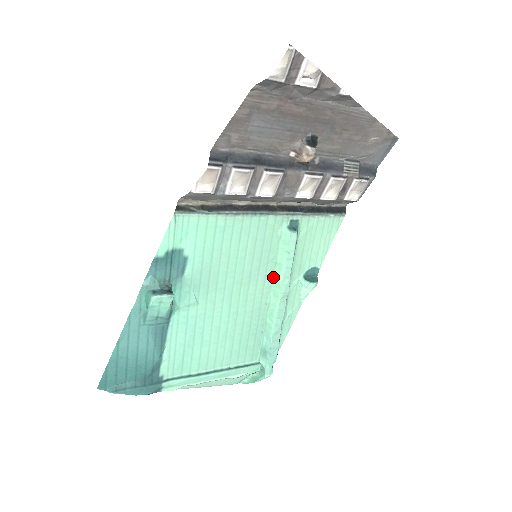
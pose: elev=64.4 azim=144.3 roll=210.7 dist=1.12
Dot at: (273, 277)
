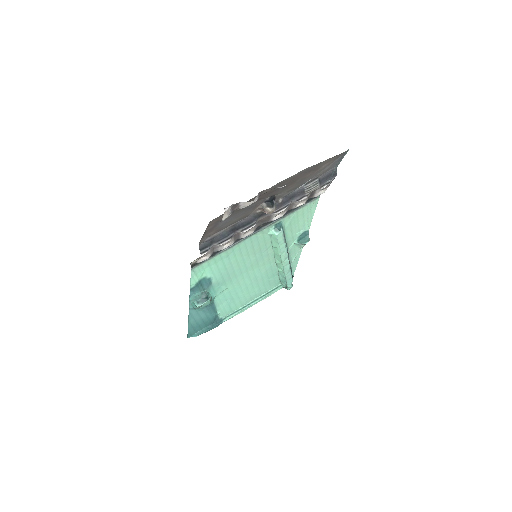
Dot at: (274, 252)
